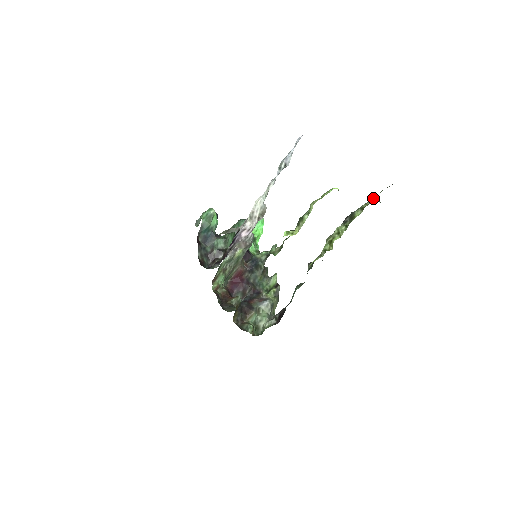
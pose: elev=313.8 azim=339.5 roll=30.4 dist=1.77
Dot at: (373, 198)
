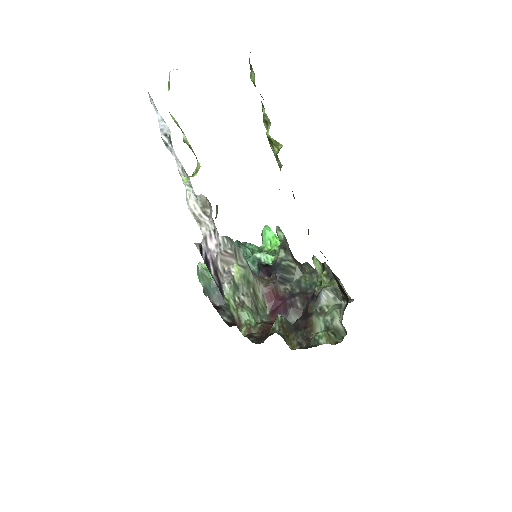
Dot at: occluded
